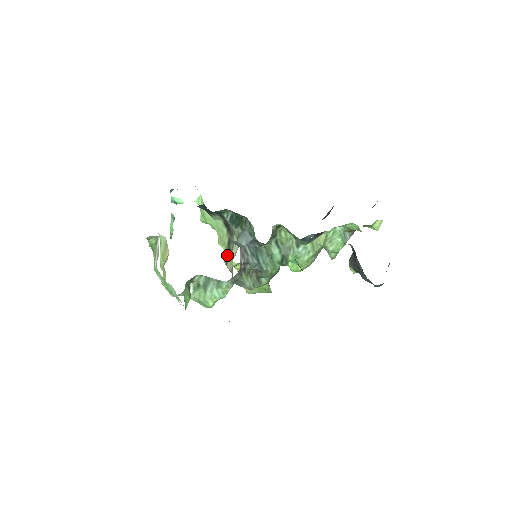
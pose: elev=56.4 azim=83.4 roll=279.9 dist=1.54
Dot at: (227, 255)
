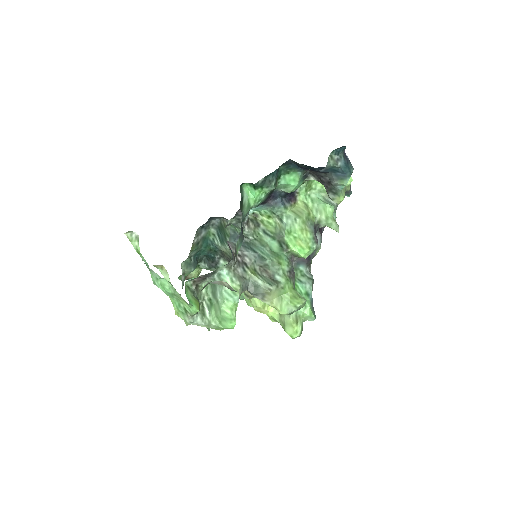
Dot at: occluded
